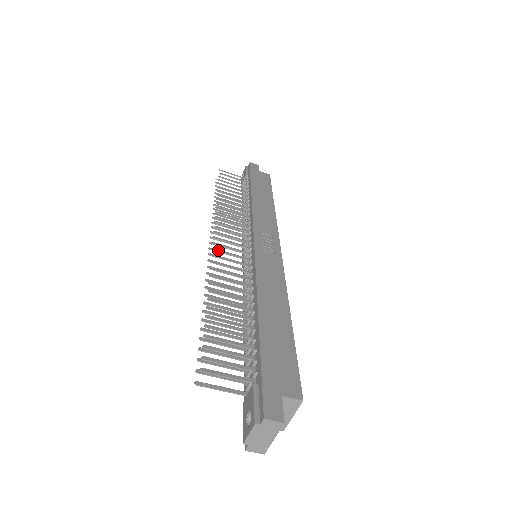
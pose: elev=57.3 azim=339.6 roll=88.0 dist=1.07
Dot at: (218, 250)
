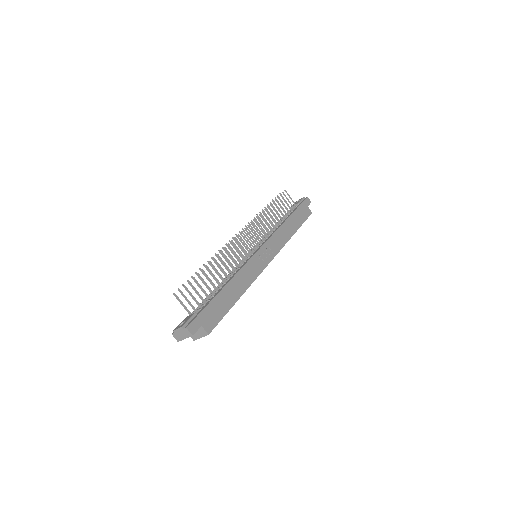
Dot at: (237, 240)
